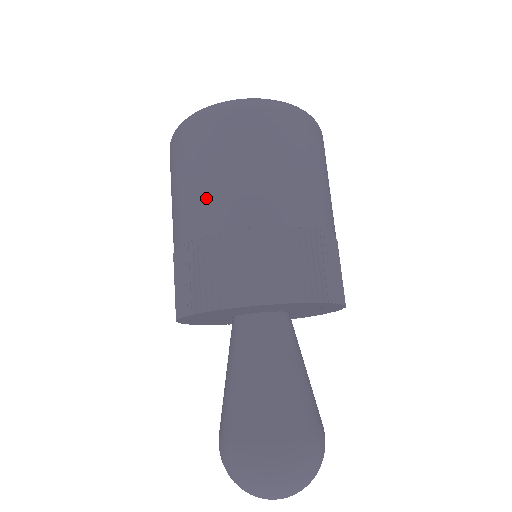
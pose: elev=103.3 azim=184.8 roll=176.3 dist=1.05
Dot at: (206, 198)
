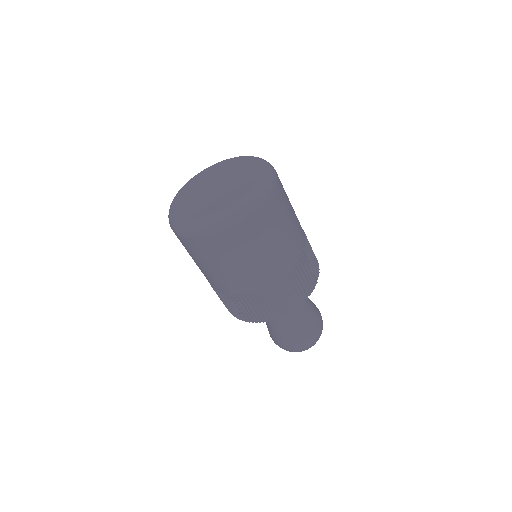
Dot at: (264, 267)
